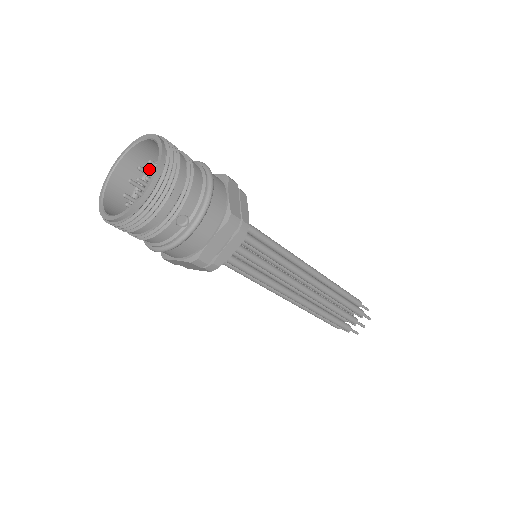
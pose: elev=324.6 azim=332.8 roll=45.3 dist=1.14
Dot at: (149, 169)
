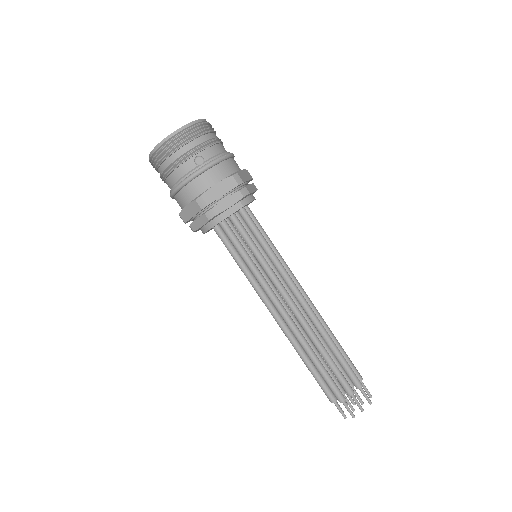
Dot at: occluded
